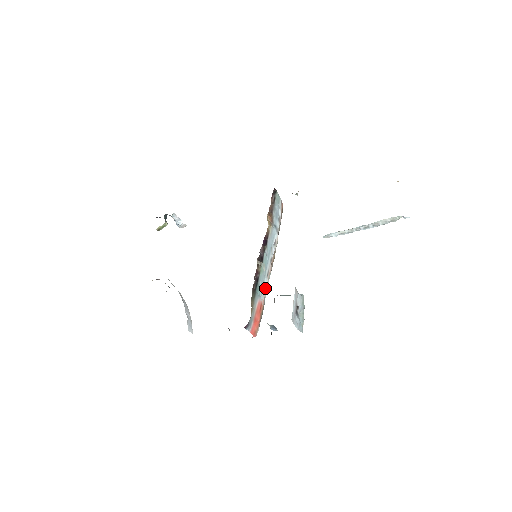
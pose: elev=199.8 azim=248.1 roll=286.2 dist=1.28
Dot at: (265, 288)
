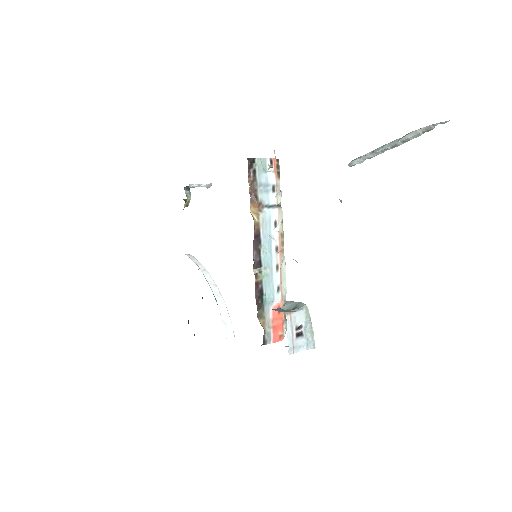
Dot at: (278, 285)
